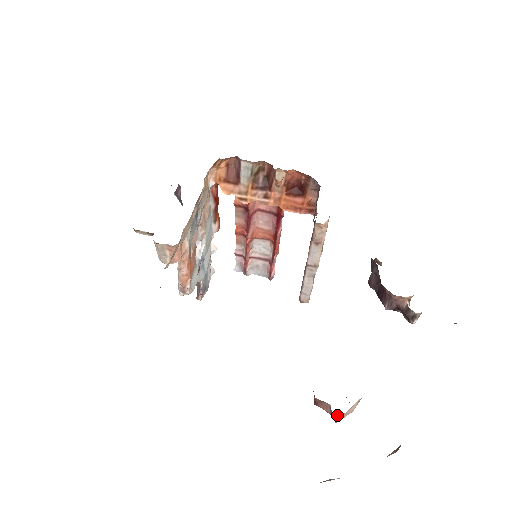
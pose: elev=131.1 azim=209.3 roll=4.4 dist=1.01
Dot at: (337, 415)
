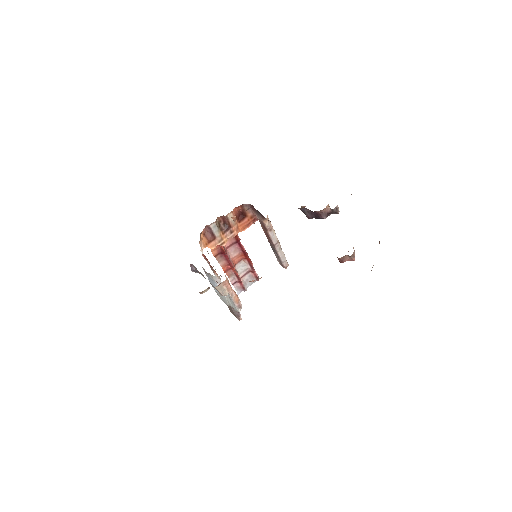
Dot at: (352, 255)
